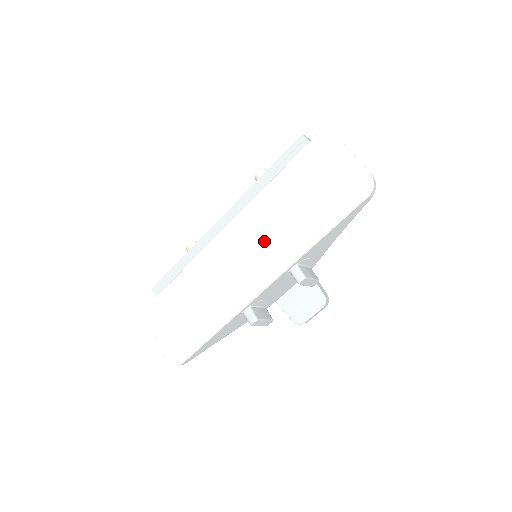
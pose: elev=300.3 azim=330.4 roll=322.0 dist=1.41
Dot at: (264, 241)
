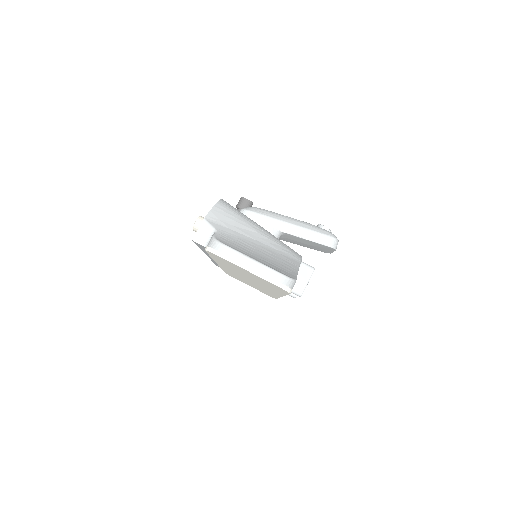
Dot at: occluded
